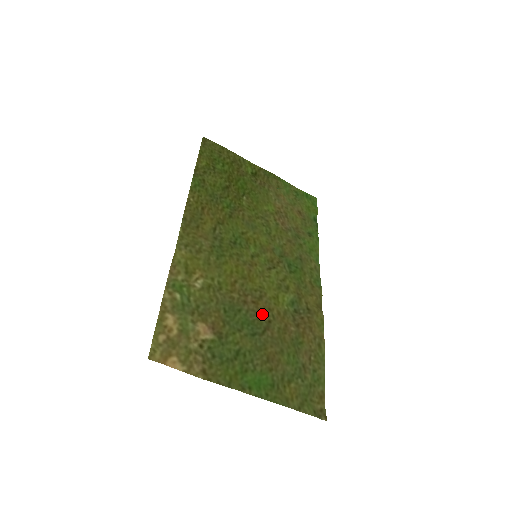
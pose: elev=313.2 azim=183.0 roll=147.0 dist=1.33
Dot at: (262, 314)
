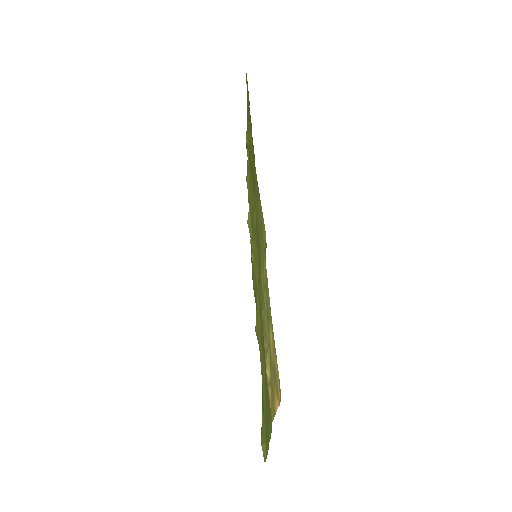
Dot at: occluded
